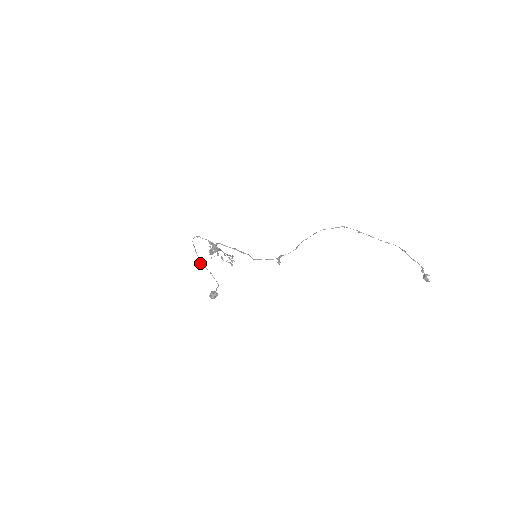
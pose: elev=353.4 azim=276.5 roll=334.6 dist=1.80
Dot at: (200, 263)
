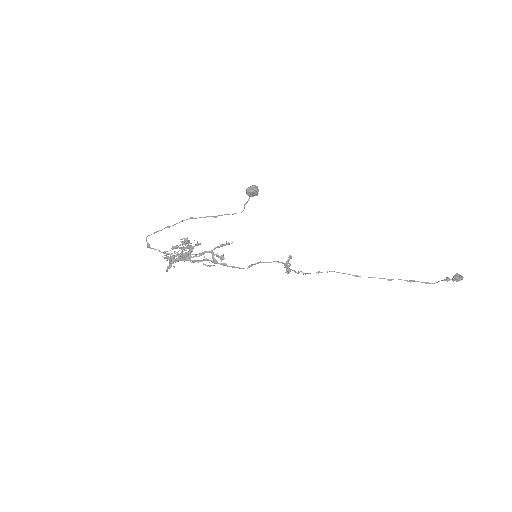
Dot at: occluded
